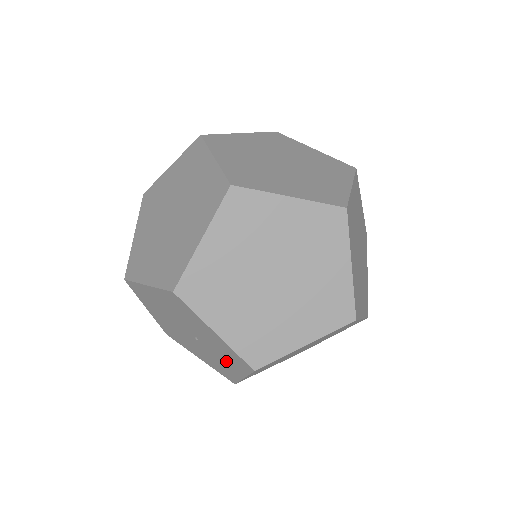
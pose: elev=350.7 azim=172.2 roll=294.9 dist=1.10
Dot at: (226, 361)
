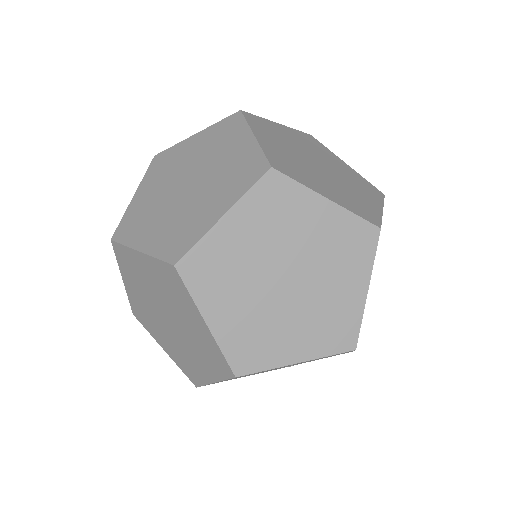
Dot at: occluded
